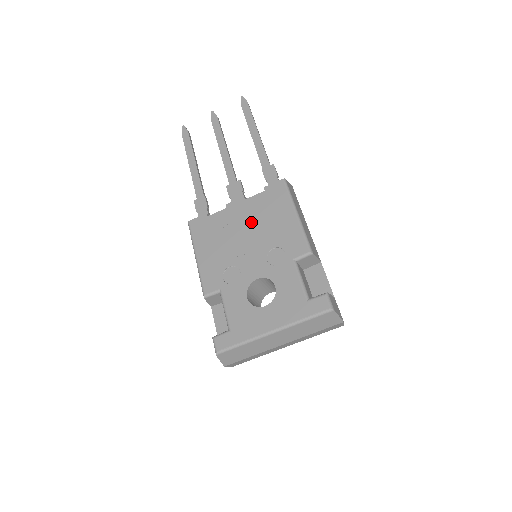
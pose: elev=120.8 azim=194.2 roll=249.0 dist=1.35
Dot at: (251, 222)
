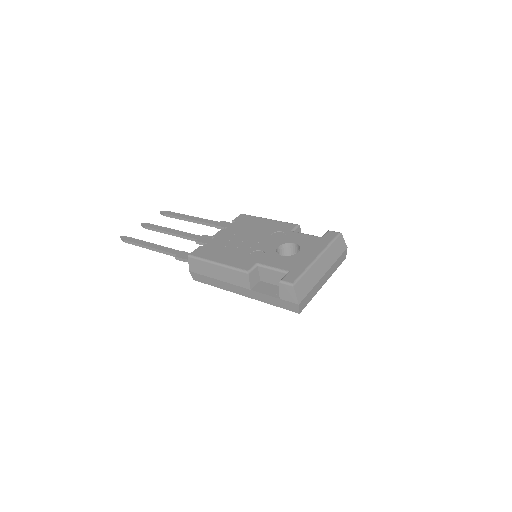
Dot at: (242, 233)
